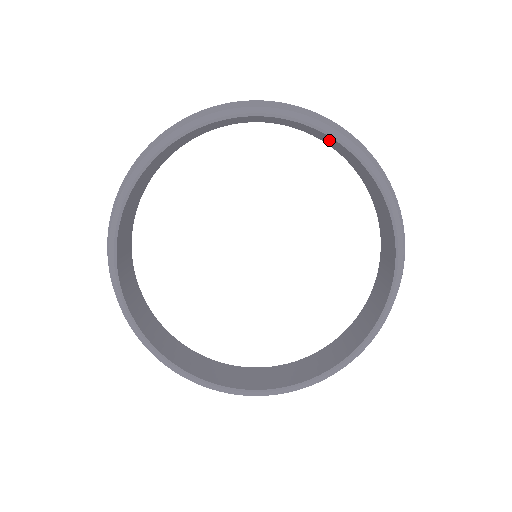
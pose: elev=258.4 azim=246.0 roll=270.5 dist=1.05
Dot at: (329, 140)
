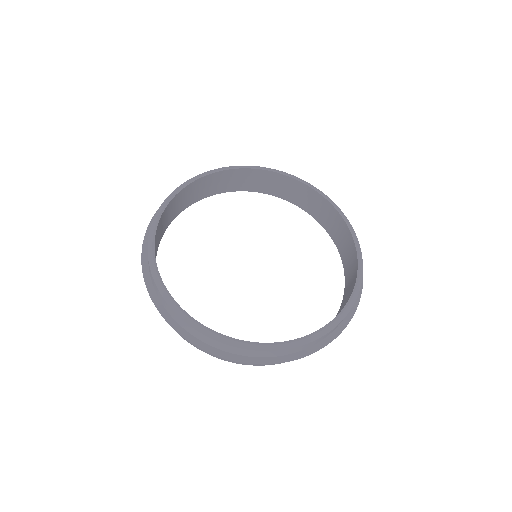
Dot at: (260, 179)
